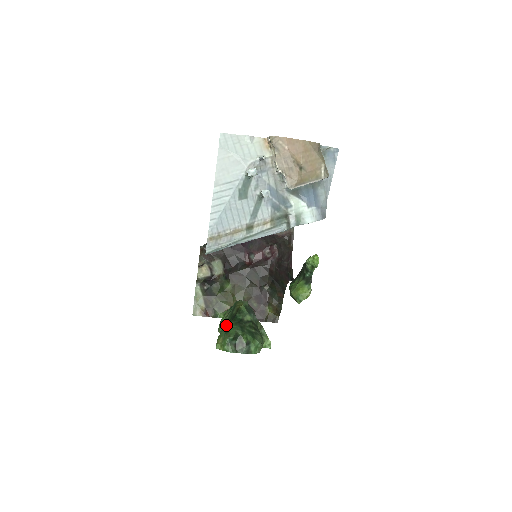
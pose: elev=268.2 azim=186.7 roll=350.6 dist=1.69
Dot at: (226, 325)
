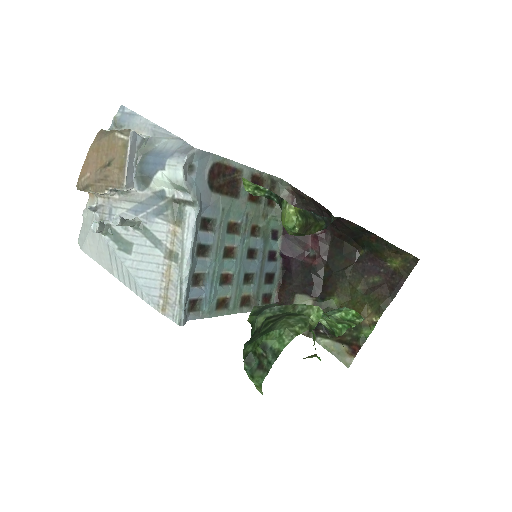
Dot at: occluded
